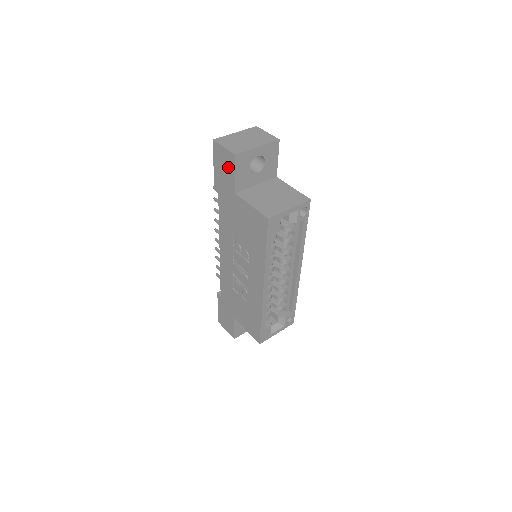
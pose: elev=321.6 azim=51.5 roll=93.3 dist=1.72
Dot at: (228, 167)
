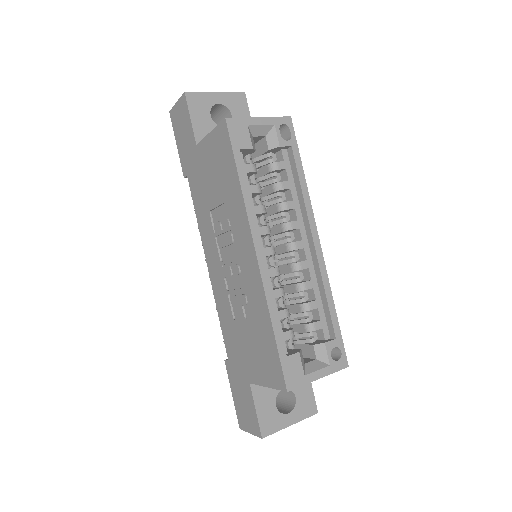
Dot at: (184, 120)
